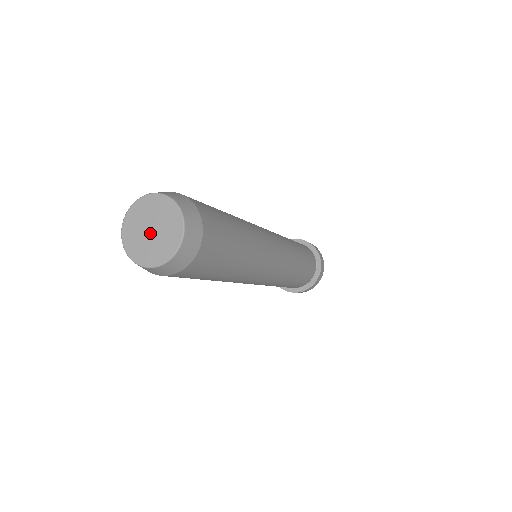
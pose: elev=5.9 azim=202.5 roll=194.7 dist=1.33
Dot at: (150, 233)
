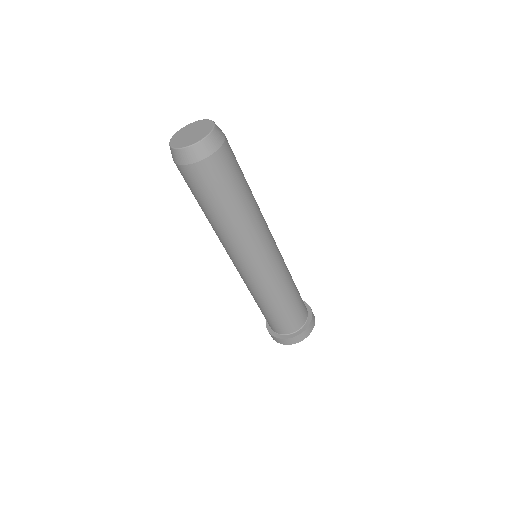
Dot at: (190, 134)
